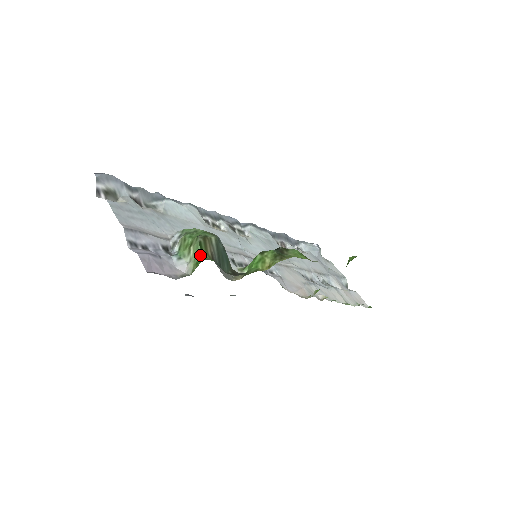
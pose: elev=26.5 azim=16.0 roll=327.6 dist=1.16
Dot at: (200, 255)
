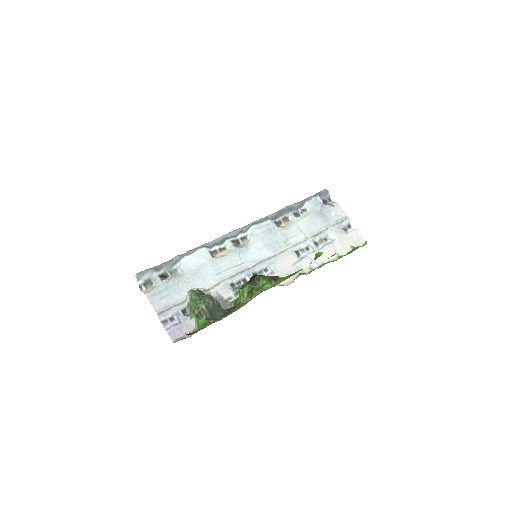
Dot at: (198, 321)
